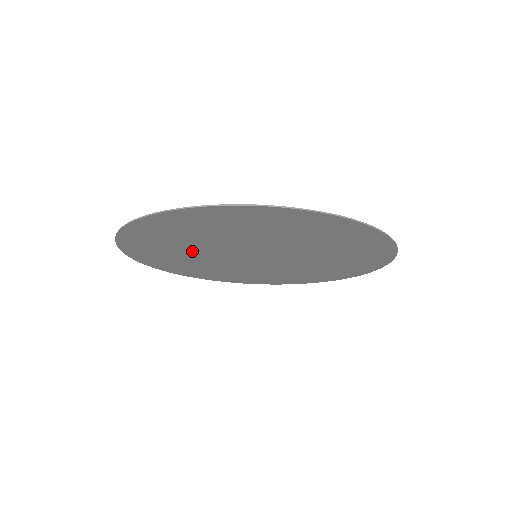
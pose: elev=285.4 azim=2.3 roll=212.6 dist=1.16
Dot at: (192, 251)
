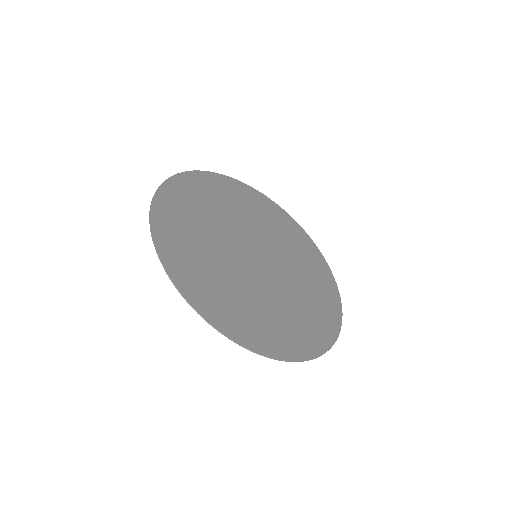
Dot at: (224, 271)
